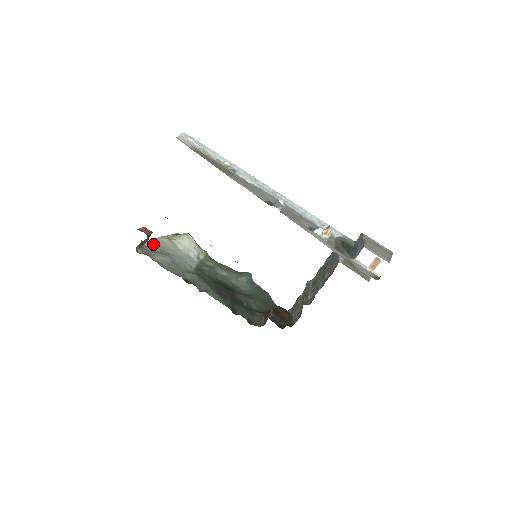
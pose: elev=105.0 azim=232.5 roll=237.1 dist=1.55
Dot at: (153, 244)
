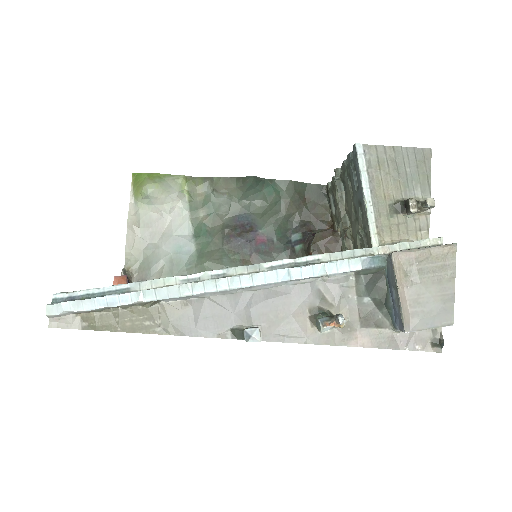
Dot at: (133, 250)
